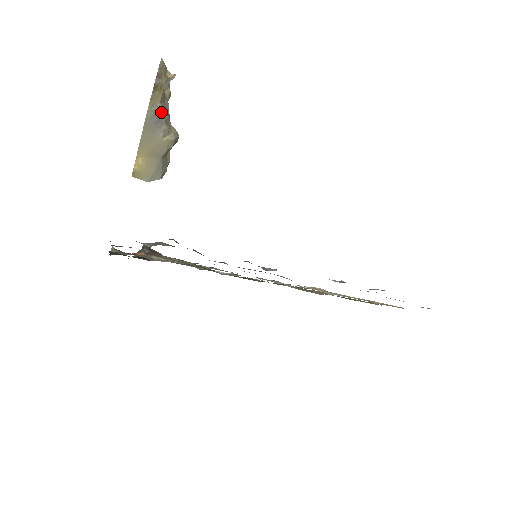
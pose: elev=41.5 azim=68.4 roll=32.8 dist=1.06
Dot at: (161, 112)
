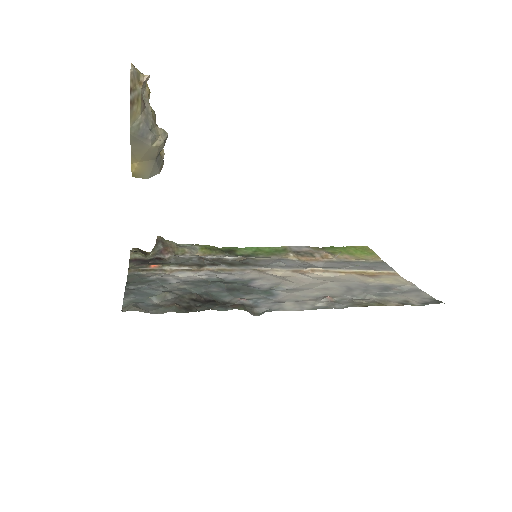
Dot at: (144, 123)
